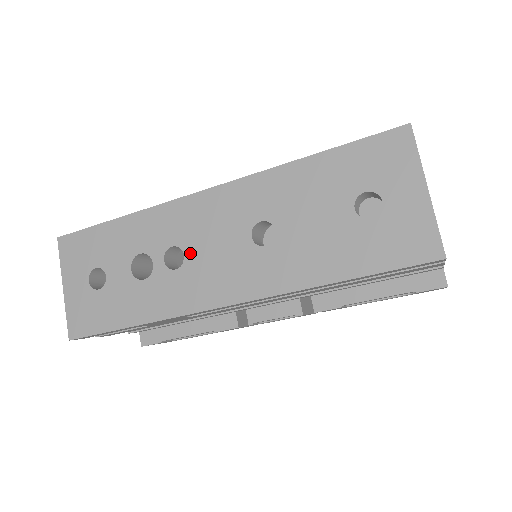
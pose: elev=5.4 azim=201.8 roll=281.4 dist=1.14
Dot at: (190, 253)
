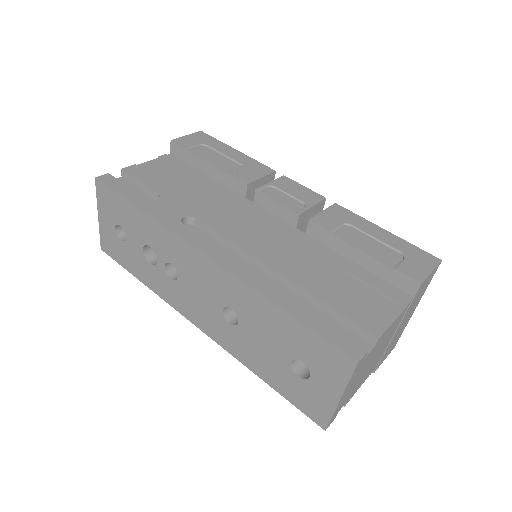
Dot at: (182, 279)
